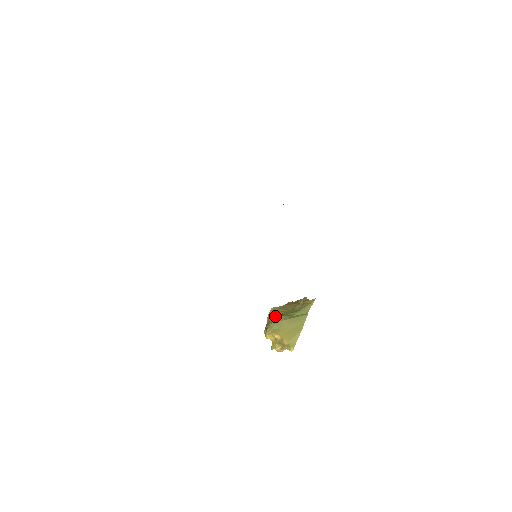
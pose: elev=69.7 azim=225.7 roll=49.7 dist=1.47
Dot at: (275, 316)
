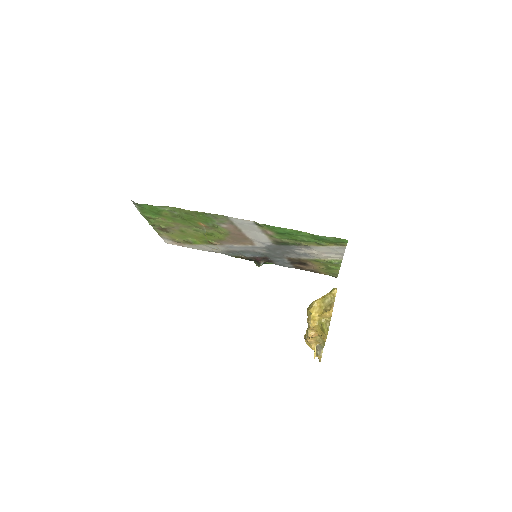
Dot at: occluded
